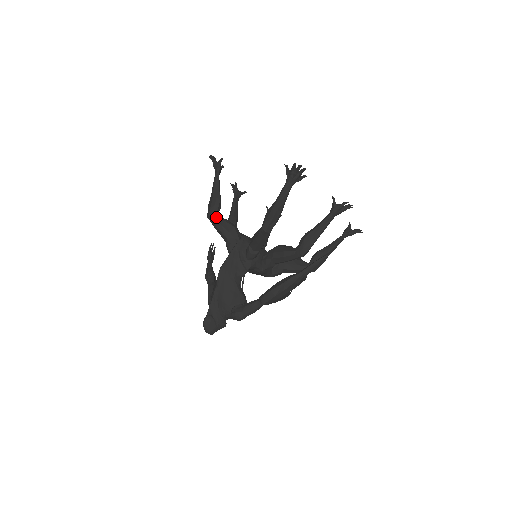
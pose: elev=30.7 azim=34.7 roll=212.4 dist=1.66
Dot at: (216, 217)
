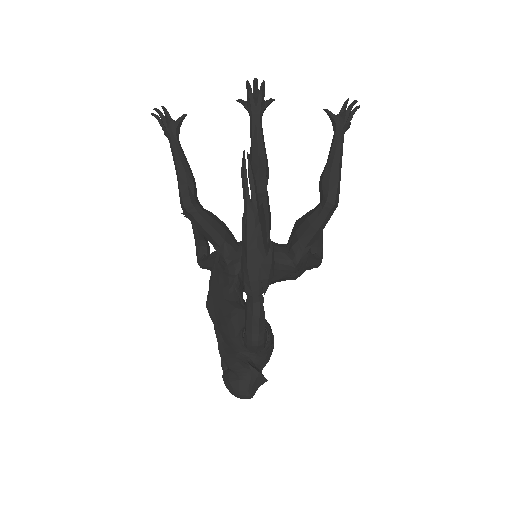
Dot at: (203, 259)
